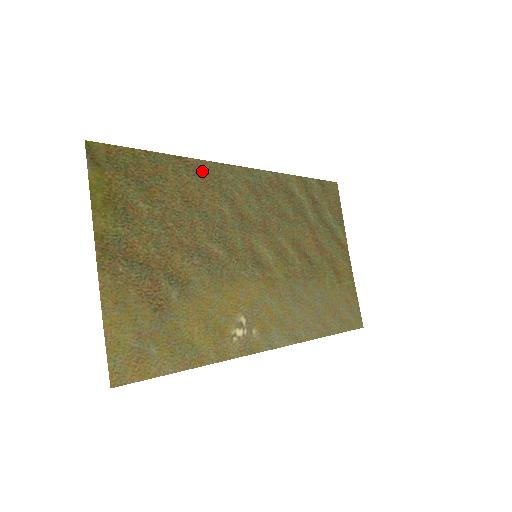
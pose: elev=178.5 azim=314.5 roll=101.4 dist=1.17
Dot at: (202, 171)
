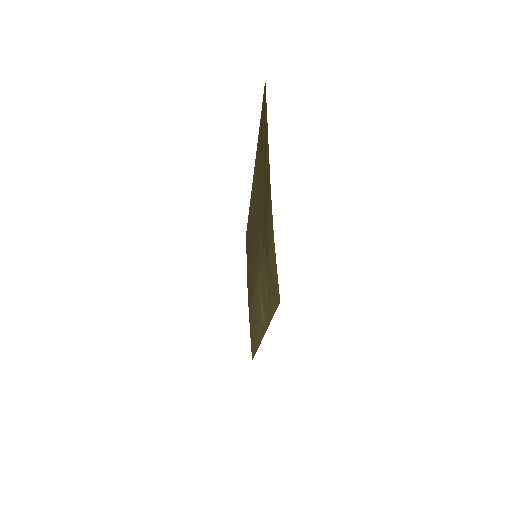
Dot at: (256, 164)
